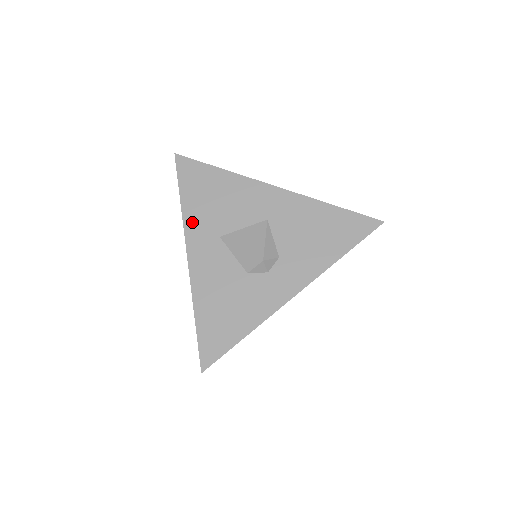
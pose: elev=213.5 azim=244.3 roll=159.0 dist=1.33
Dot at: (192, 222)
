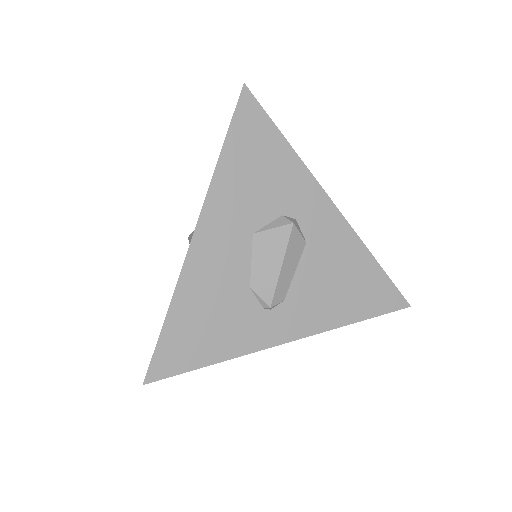
Dot at: occluded
